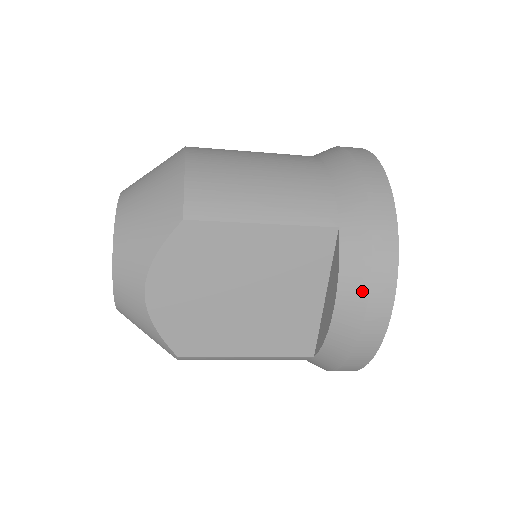
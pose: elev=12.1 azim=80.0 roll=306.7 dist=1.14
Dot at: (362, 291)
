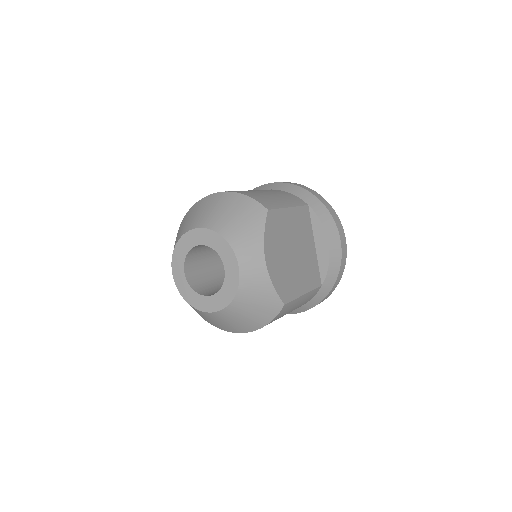
Dot at: (334, 228)
